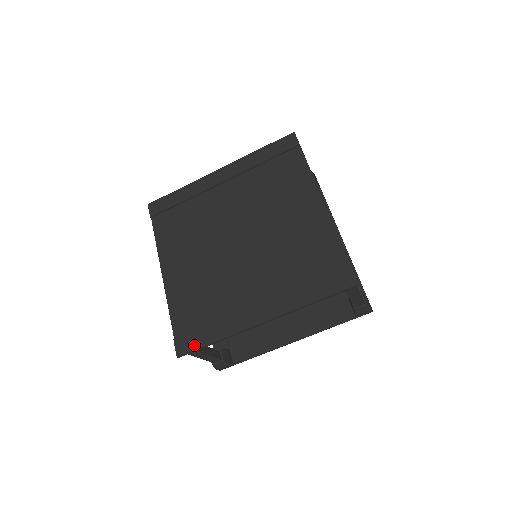
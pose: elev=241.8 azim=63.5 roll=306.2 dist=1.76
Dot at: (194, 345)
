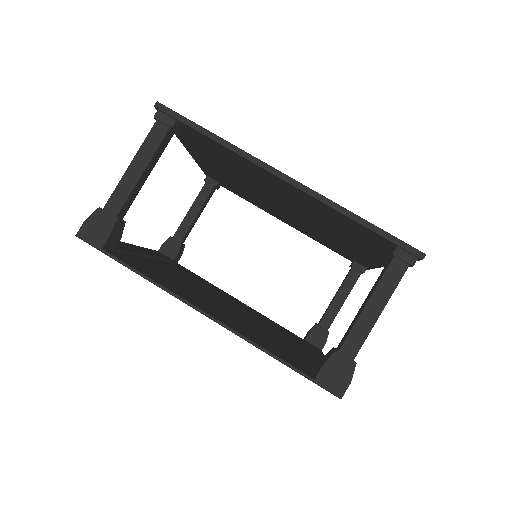
Dot at: (187, 120)
